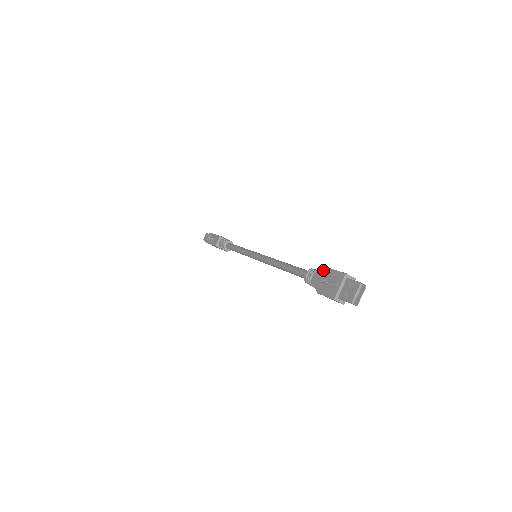
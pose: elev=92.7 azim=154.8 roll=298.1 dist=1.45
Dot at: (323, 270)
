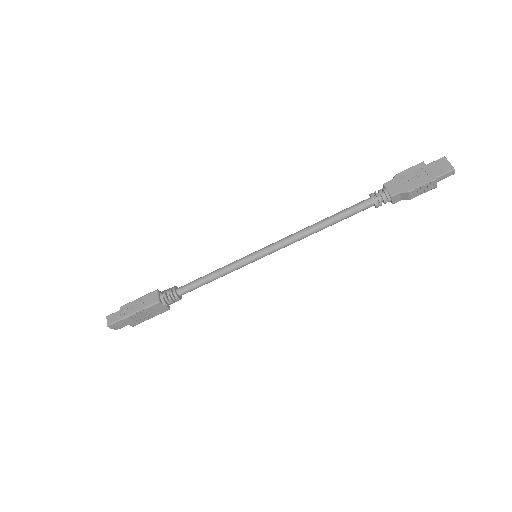
Dot at: (392, 179)
